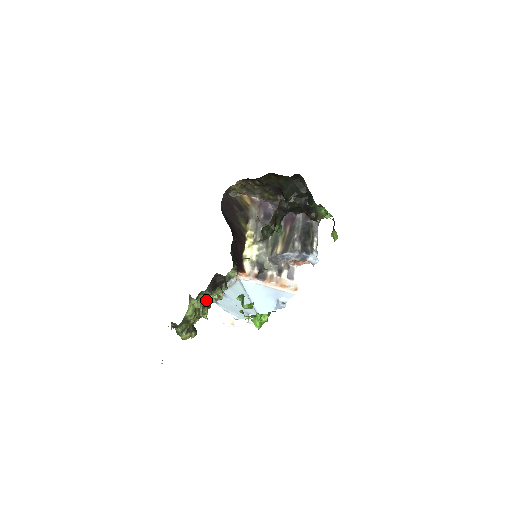
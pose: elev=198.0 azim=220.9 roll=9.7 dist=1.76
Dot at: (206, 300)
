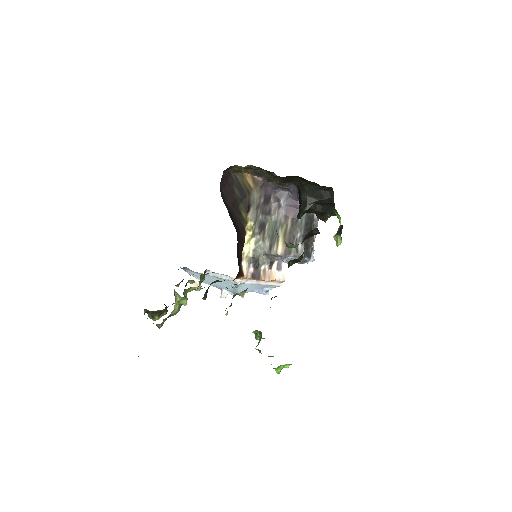
Dot at: (190, 291)
